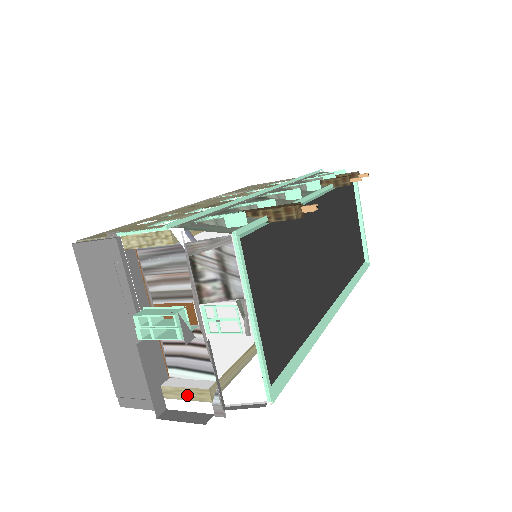
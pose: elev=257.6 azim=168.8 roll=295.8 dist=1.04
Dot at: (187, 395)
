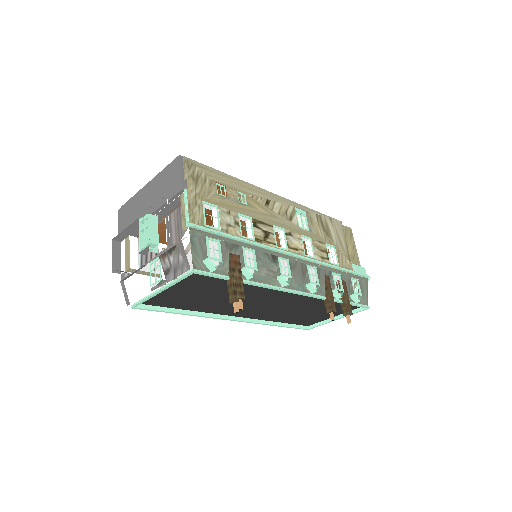
Dot at: (127, 254)
